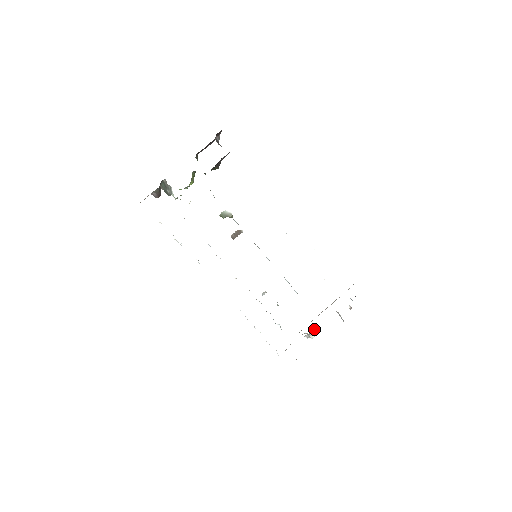
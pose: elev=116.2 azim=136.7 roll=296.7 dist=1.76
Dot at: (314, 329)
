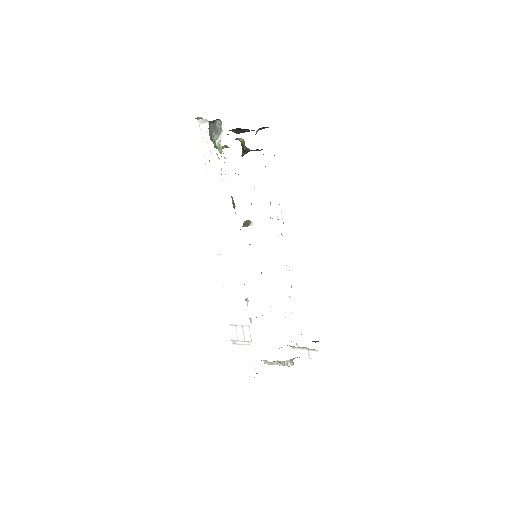
Dot at: occluded
